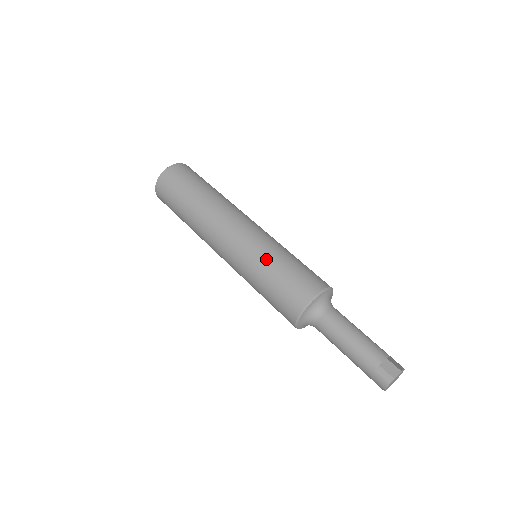
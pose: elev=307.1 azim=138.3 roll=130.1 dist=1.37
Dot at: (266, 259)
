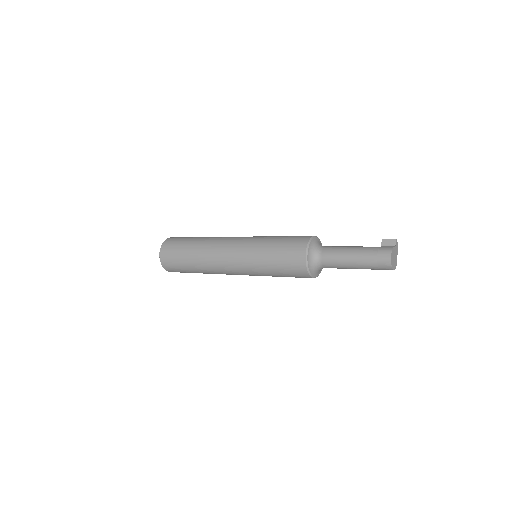
Dot at: occluded
